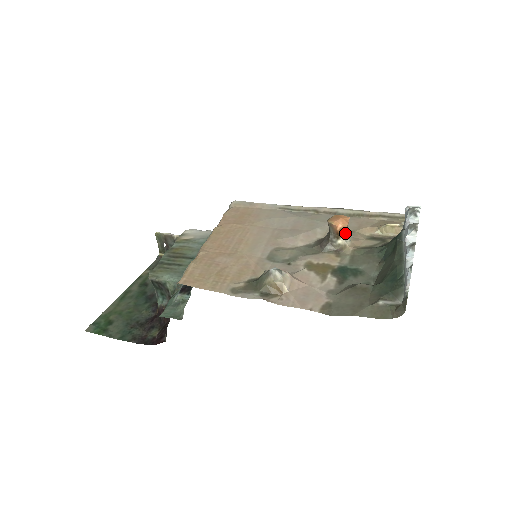
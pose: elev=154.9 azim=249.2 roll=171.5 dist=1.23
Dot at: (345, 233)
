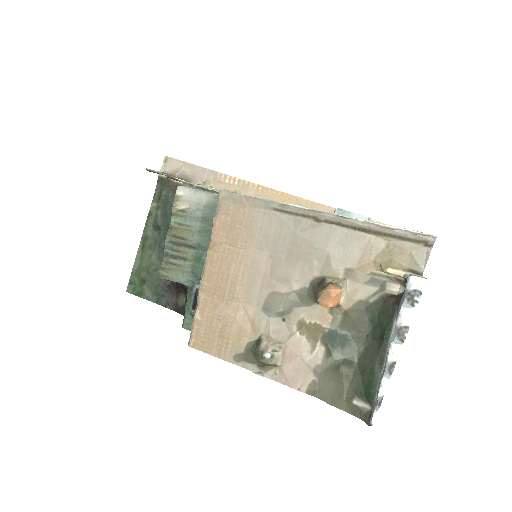
Dot at: occluded
